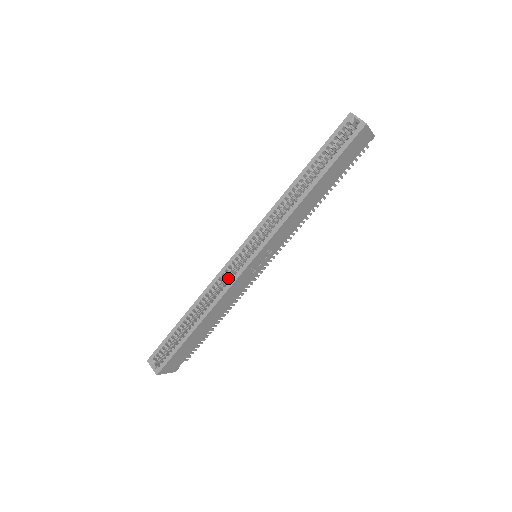
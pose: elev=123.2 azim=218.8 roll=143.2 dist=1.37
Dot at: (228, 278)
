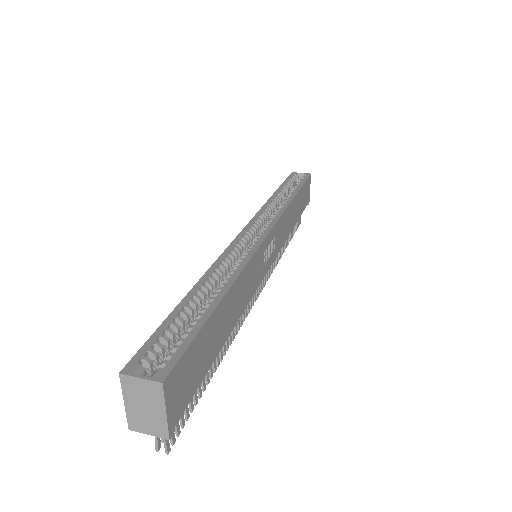
Dot at: (239, 258)
